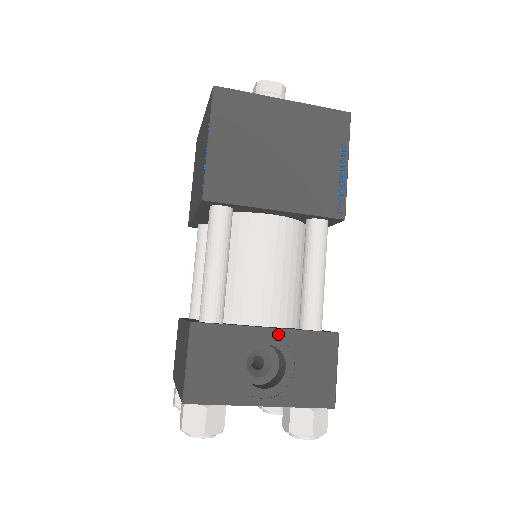
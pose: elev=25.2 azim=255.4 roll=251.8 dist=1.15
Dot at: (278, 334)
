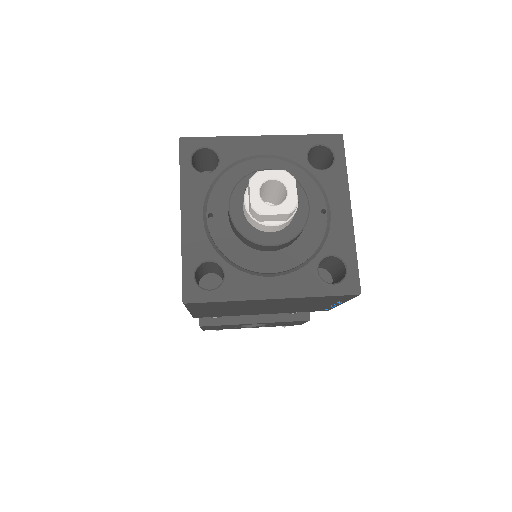
Dot at: (263, 323)
